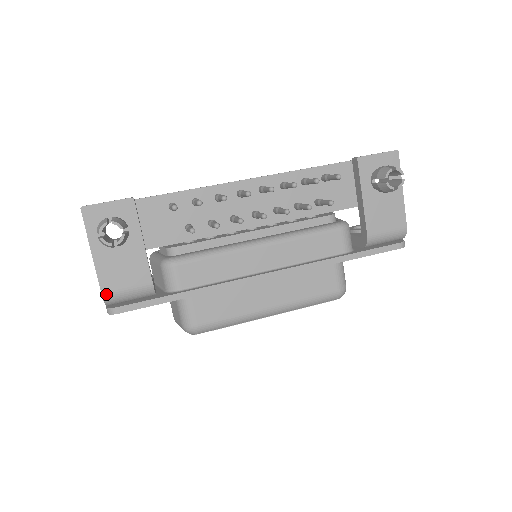
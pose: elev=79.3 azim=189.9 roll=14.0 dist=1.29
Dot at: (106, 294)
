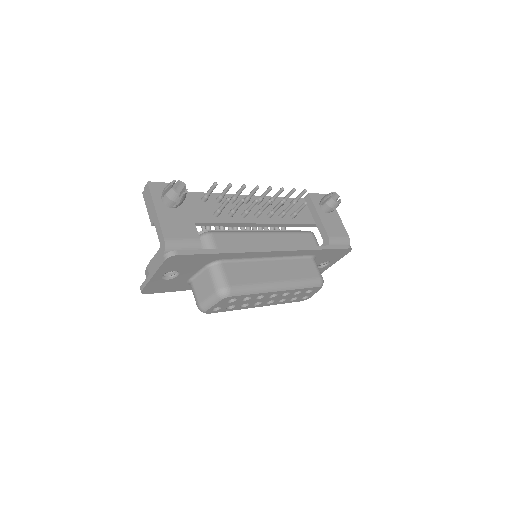
Dot at: (167, 240)
